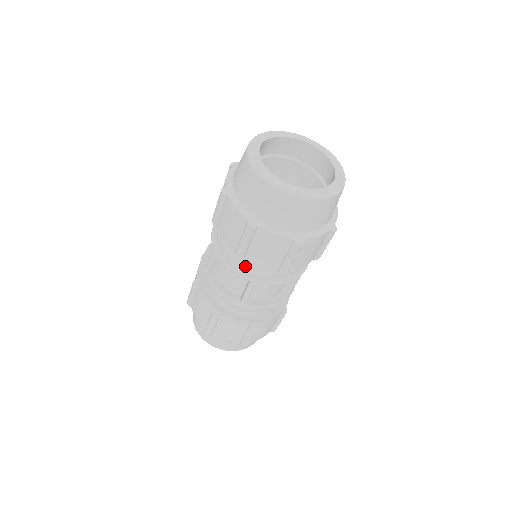
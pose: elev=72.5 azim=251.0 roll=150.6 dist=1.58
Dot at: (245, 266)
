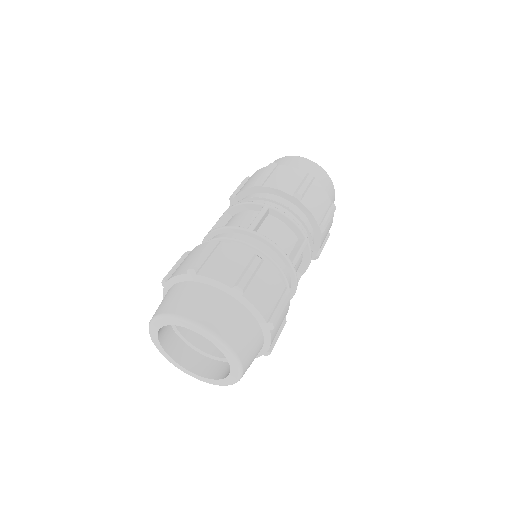
Dot at: occluded
